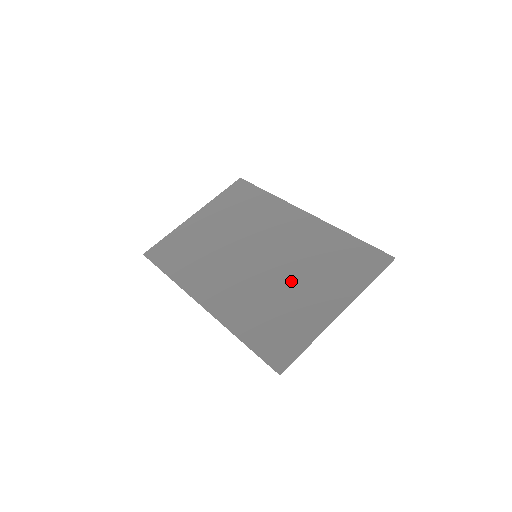
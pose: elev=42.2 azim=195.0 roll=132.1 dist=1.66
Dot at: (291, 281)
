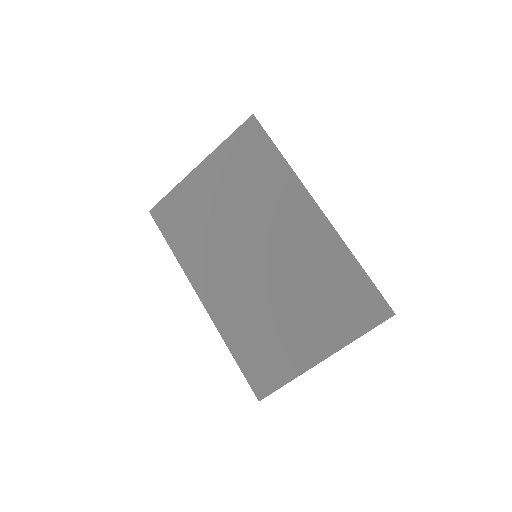
Dot at: (284, 304)
